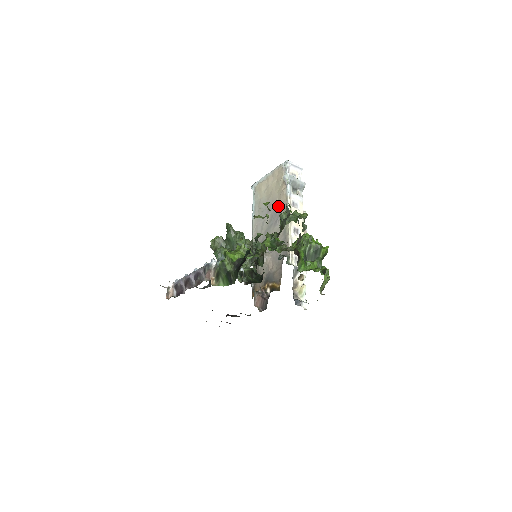
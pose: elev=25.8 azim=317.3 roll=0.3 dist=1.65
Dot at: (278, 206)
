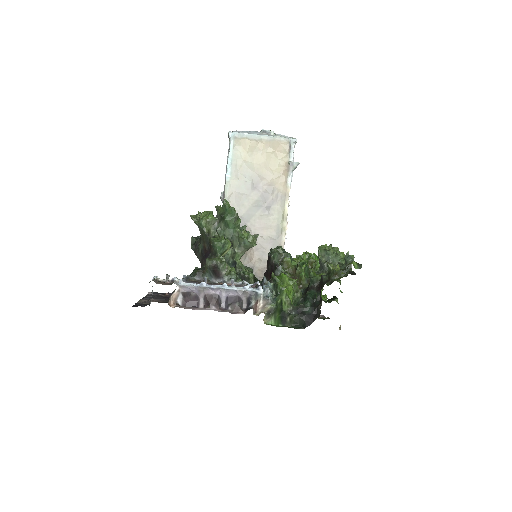
Dot at: (273, 190)
